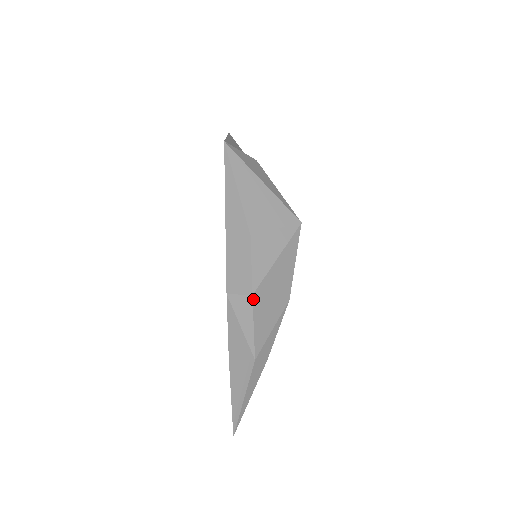
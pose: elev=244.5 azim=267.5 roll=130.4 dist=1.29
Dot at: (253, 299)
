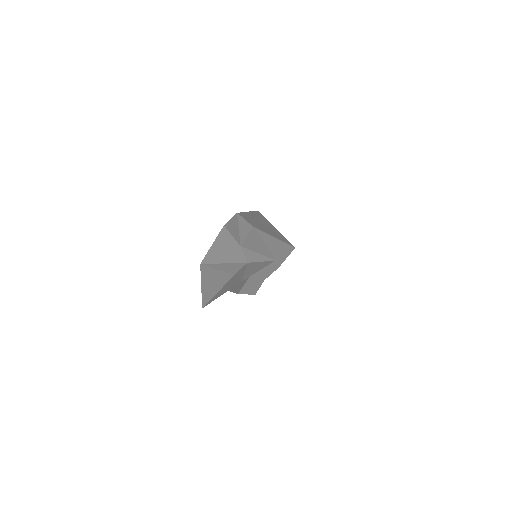
Dot at: (253, 228)
